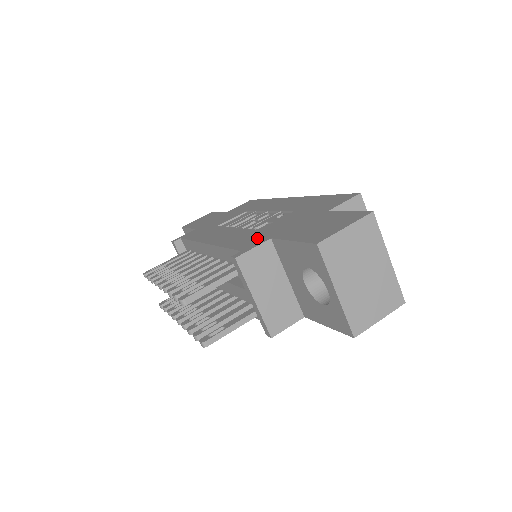
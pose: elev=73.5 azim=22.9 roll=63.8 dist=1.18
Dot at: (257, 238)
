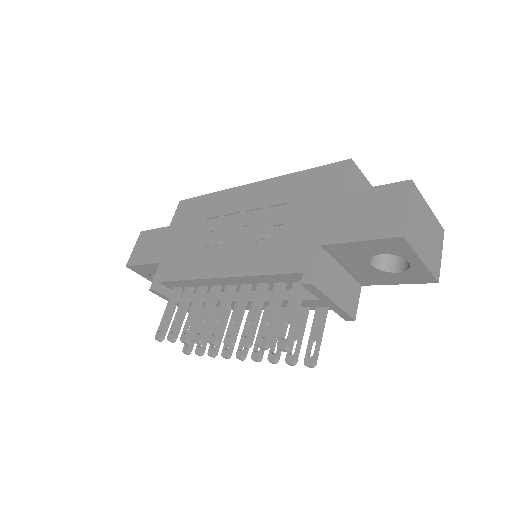
Dot at: (298, 251)
